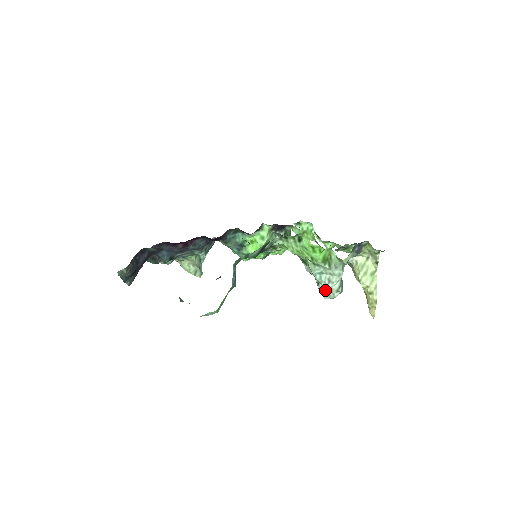
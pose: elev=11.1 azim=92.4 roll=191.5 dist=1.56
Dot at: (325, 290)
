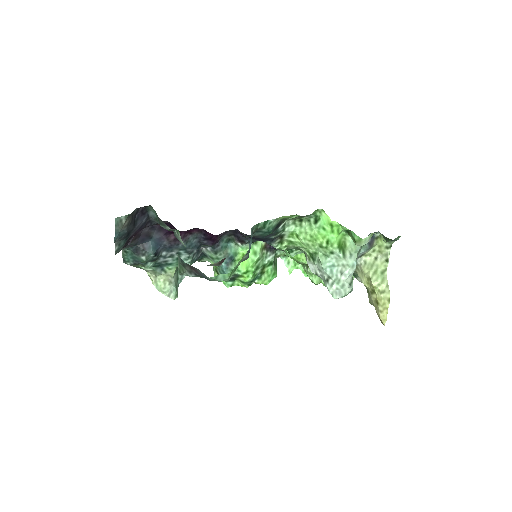
Dot at: (336, 286)
